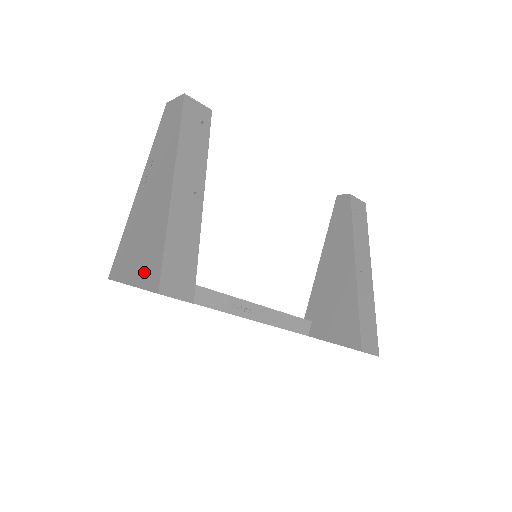
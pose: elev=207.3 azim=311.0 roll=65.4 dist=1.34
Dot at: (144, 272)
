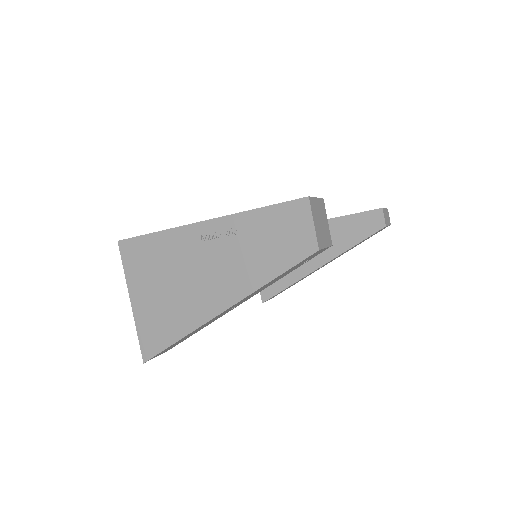
Dot at: (146, 324)
